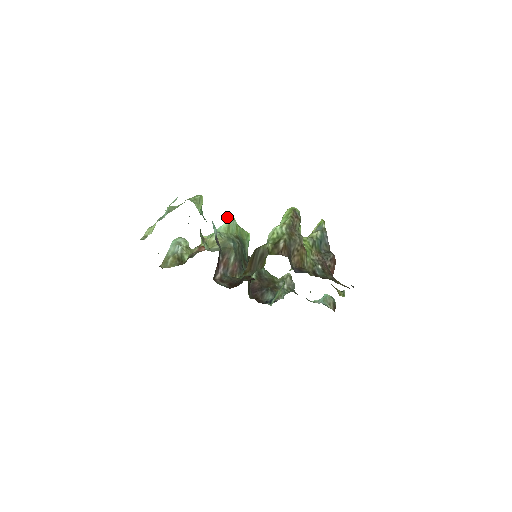
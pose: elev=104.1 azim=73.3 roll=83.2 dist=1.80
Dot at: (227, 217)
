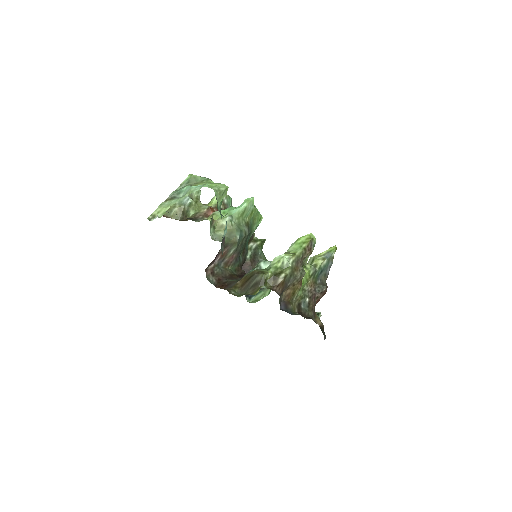
Dot at: (247, 199)
